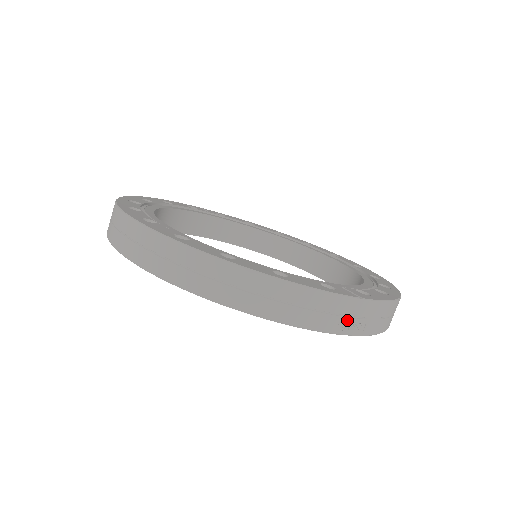
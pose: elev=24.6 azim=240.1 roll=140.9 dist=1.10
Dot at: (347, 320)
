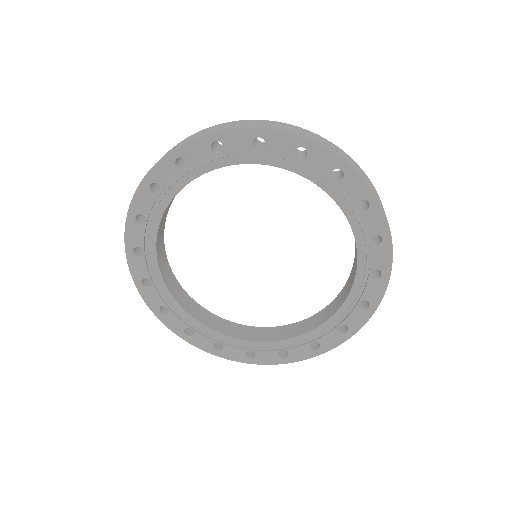
Dot at: (323, 142)
